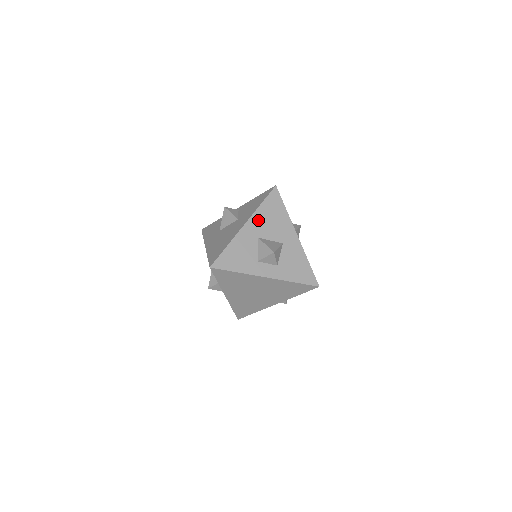
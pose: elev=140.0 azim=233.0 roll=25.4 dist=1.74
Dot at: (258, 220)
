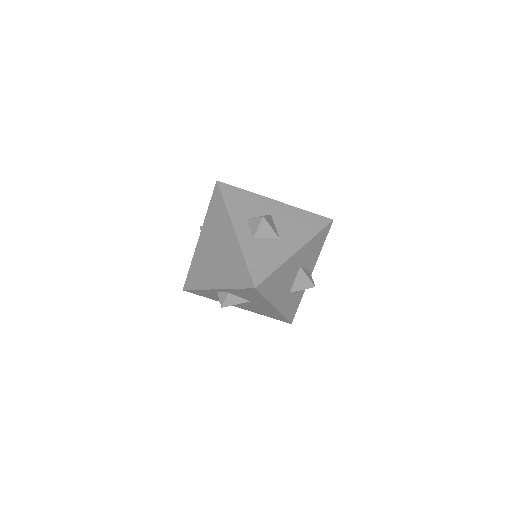
Dot at: (288, 211)
